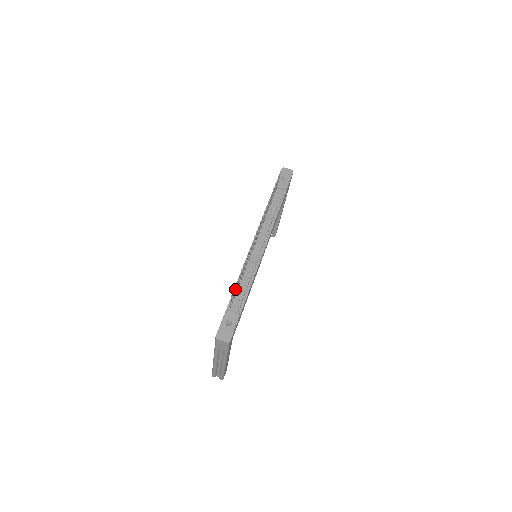
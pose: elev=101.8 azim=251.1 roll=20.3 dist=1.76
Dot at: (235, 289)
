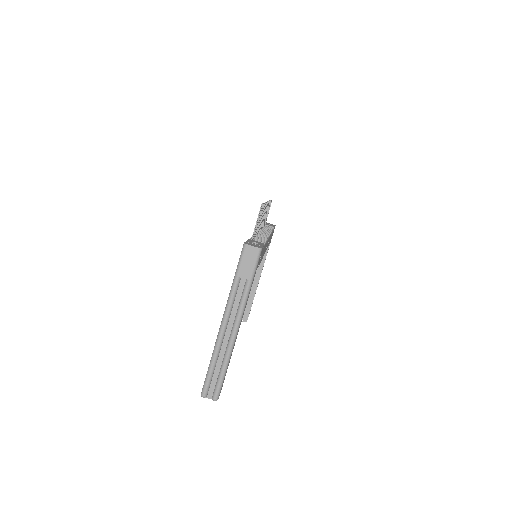
Dot at: (258, 220)
